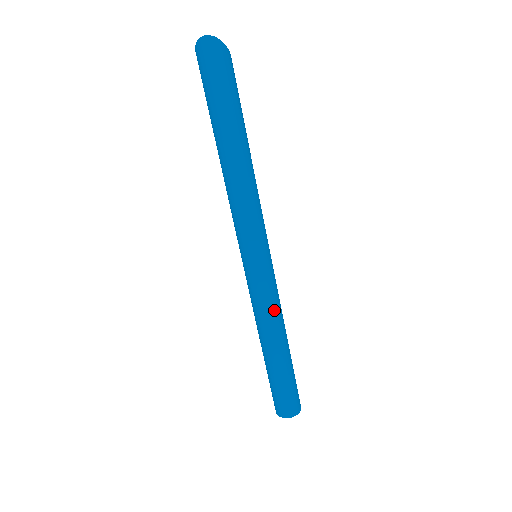
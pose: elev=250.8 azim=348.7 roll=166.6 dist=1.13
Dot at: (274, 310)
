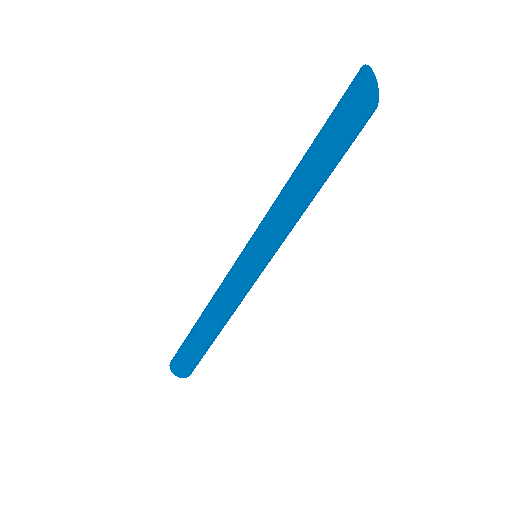
Dot at: (226, 301)
